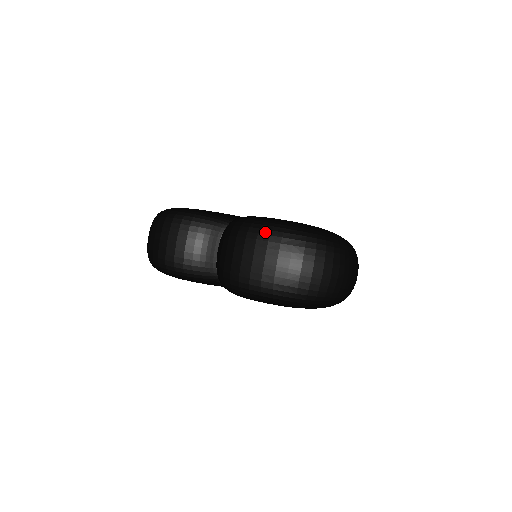
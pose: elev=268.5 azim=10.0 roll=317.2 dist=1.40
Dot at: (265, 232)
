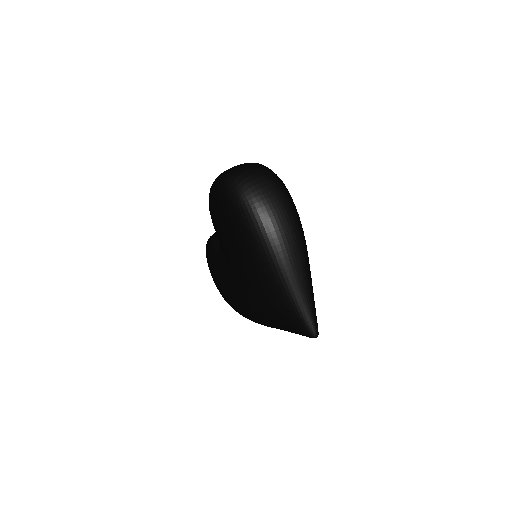
Dot at: occluded
